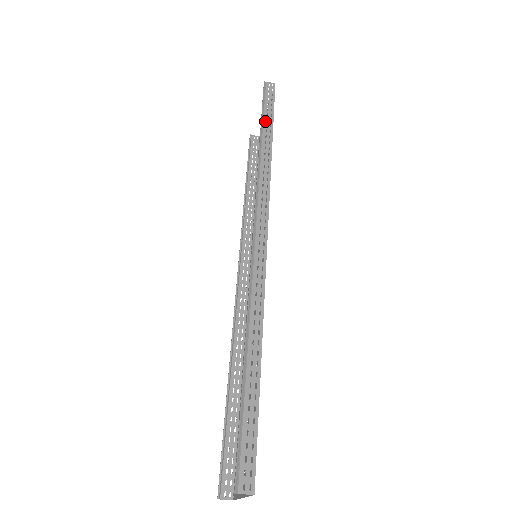
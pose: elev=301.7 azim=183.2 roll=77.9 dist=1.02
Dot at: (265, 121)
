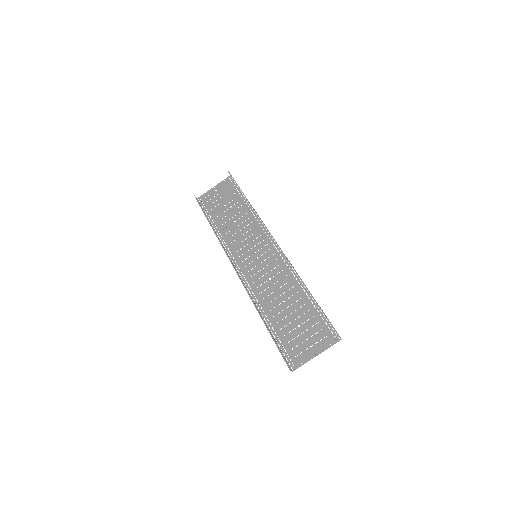
Dot at: occluded
